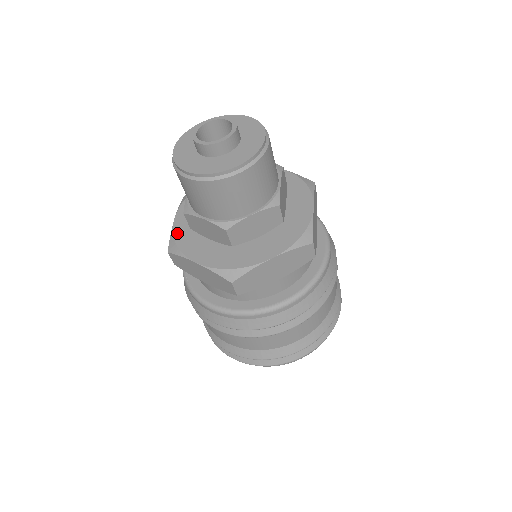
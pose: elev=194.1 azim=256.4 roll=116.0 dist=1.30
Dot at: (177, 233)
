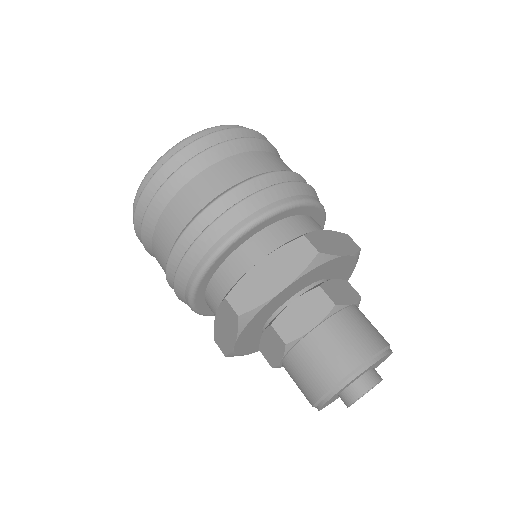
Dot at: (239, 350)
